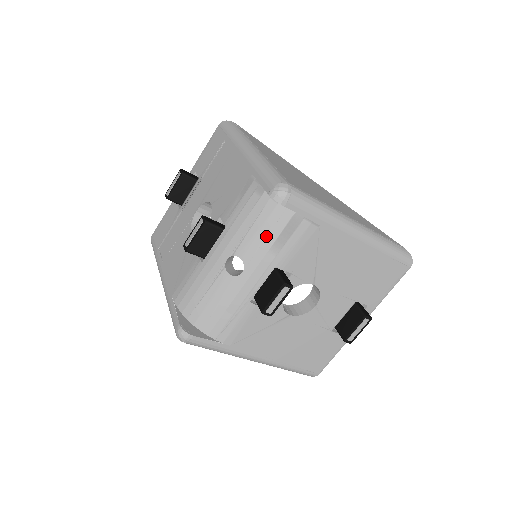
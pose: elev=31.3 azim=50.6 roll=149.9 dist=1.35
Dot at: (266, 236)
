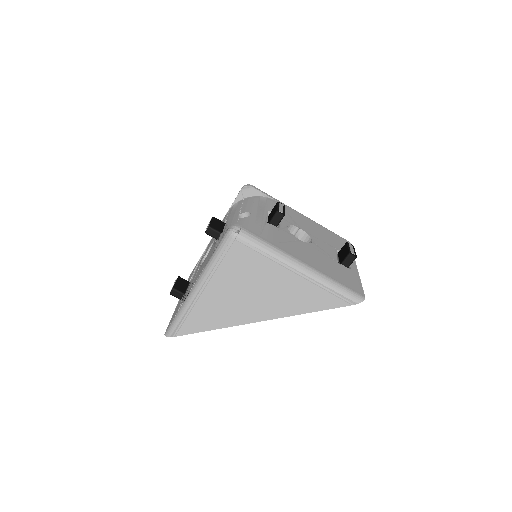
Dot at: (252, 204)
